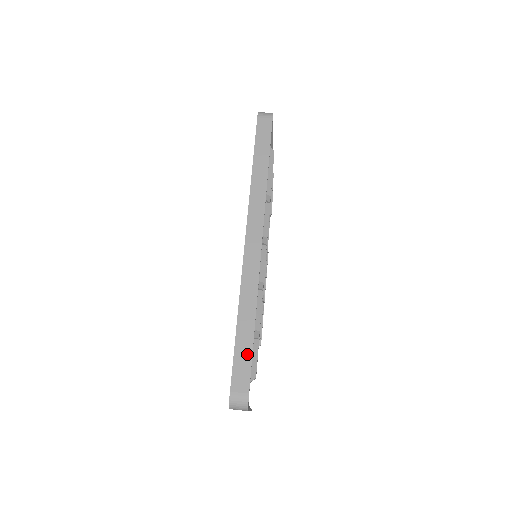
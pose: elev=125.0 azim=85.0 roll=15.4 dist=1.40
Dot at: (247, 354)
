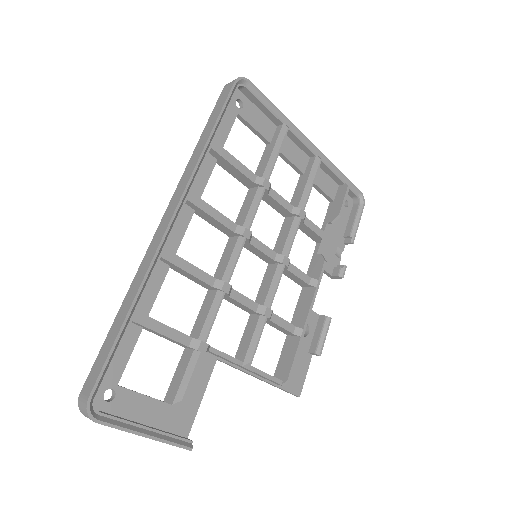
Dot at: (107, 349)
